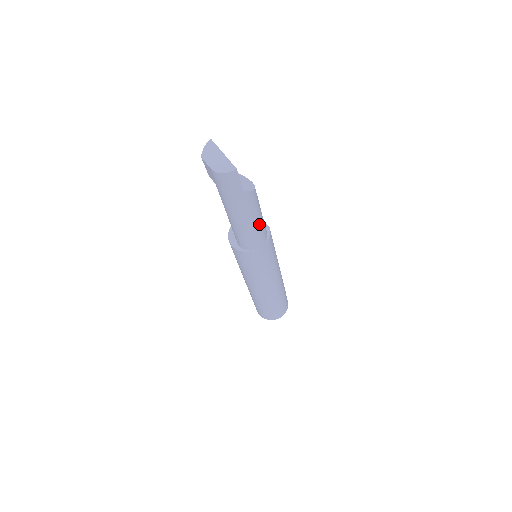
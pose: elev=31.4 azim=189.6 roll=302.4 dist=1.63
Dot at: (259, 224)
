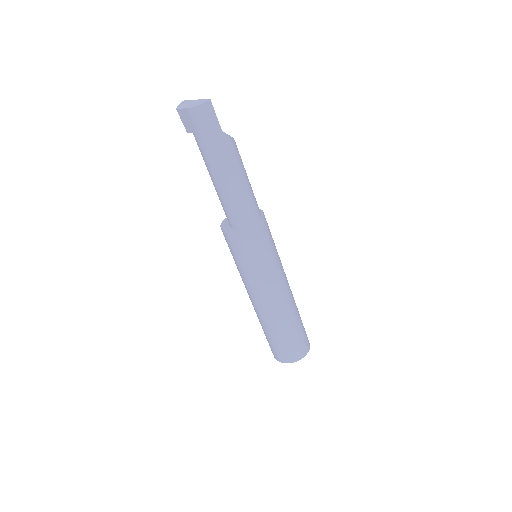
Dot at: (248, 187)
